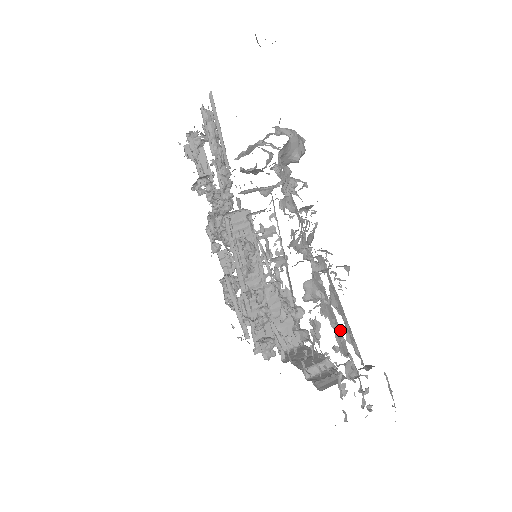
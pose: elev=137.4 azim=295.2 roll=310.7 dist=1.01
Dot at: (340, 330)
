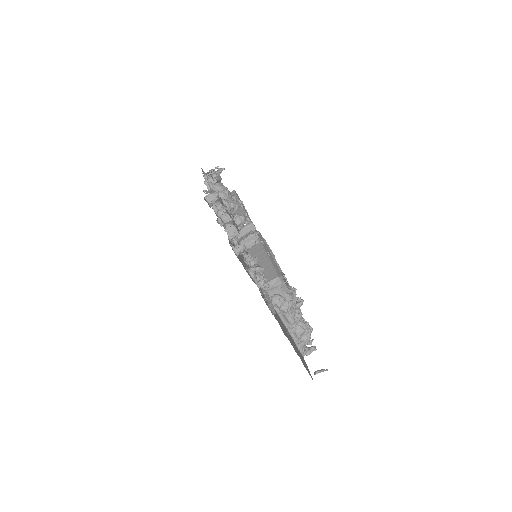
Dot at: occluded
